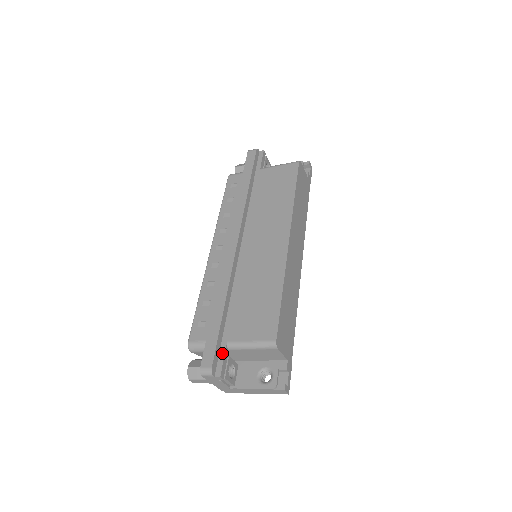
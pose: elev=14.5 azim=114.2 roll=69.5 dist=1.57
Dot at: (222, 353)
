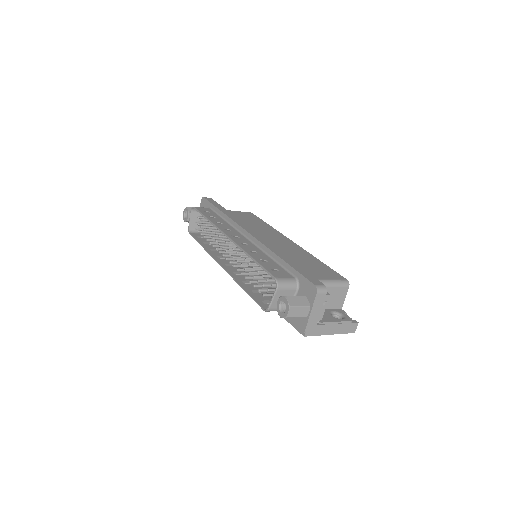
Dot at: occluded
